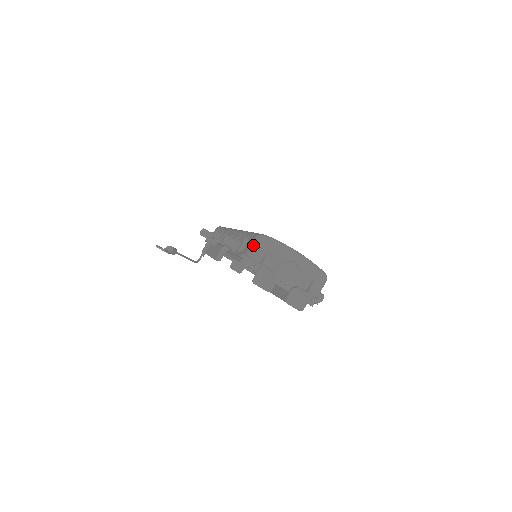
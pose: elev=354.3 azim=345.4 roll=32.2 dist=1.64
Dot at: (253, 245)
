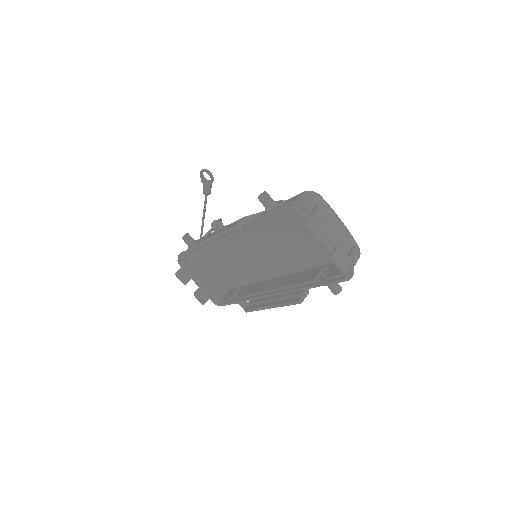
Dot at: (302, 196)
